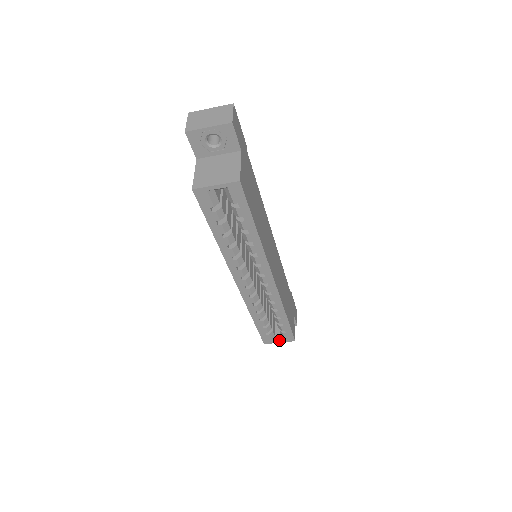
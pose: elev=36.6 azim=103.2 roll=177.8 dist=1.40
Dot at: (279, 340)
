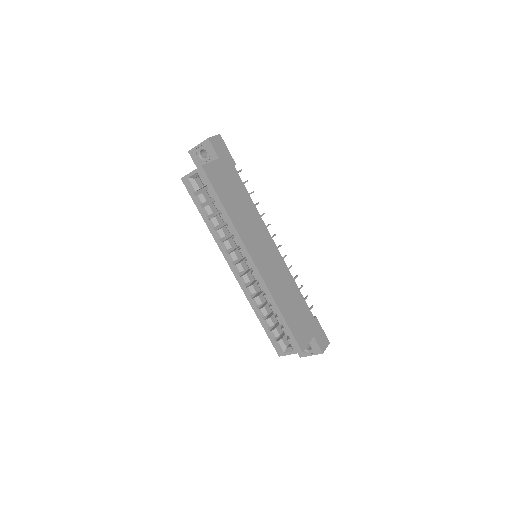
Dot at: (289, 351)
